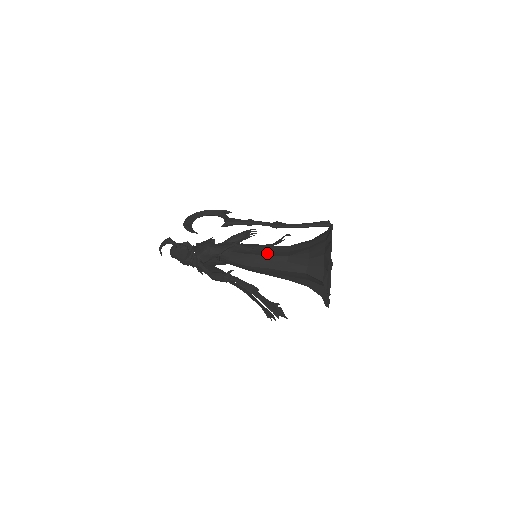
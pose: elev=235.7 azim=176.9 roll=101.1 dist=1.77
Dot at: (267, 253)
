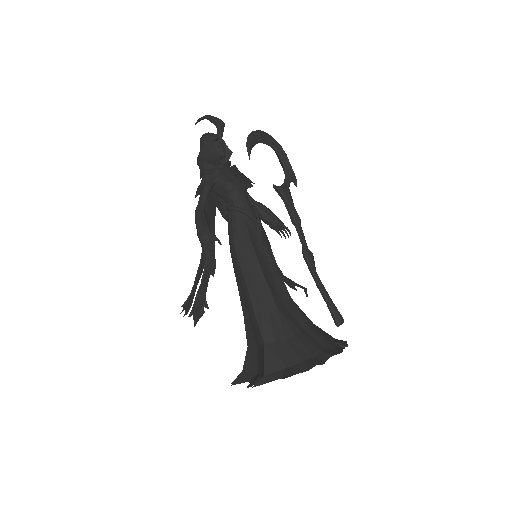
Dot at: (267, 274)
